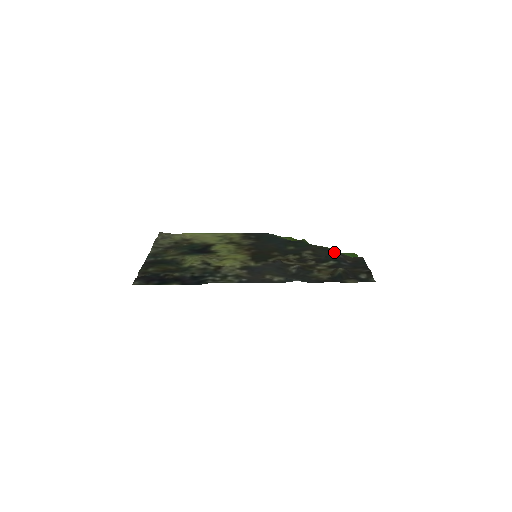
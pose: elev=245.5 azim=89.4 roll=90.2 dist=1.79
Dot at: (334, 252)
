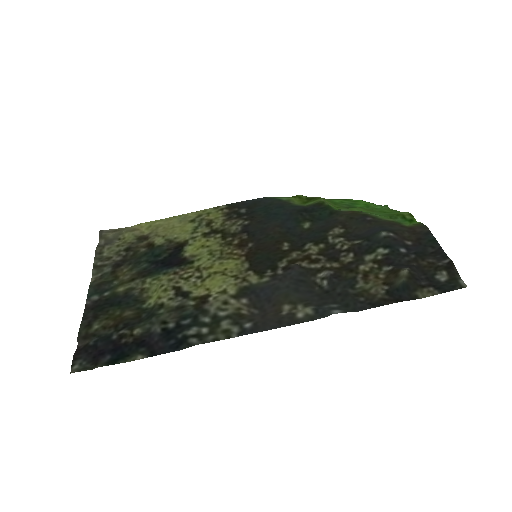
Dot at: (379, 225)
